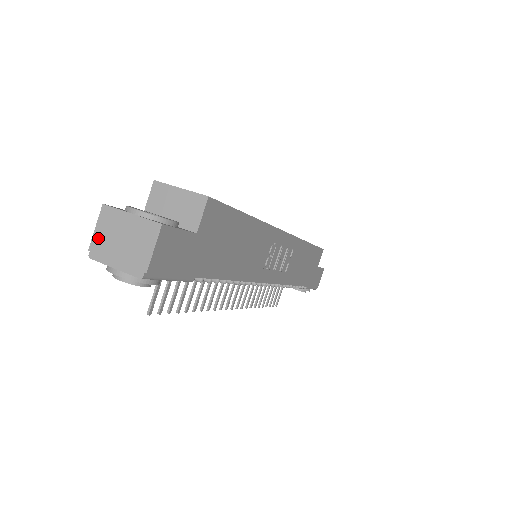
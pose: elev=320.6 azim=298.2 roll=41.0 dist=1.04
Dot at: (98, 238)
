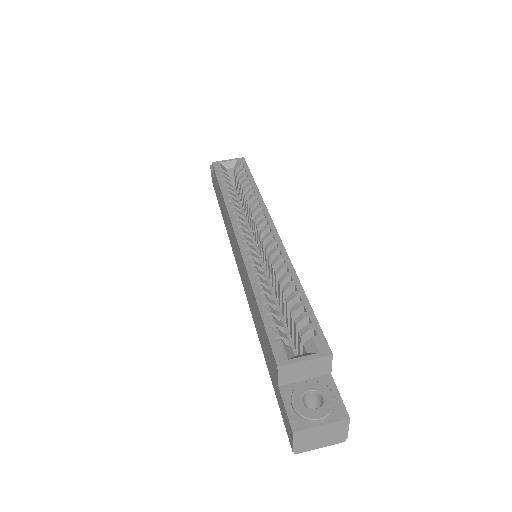
Dot at: (298, 445)
